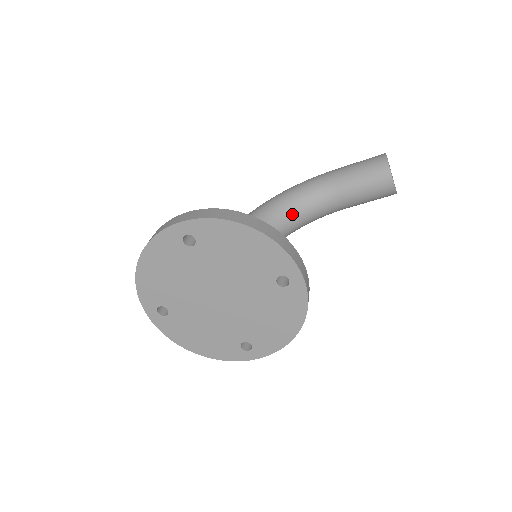
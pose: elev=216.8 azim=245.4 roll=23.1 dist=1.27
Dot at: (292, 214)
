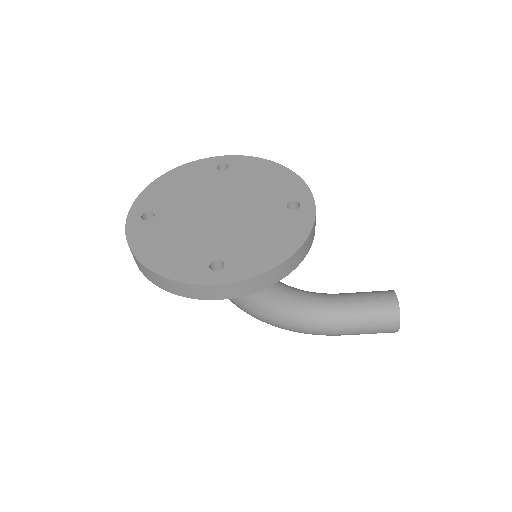
Dot at: (293, 291)
